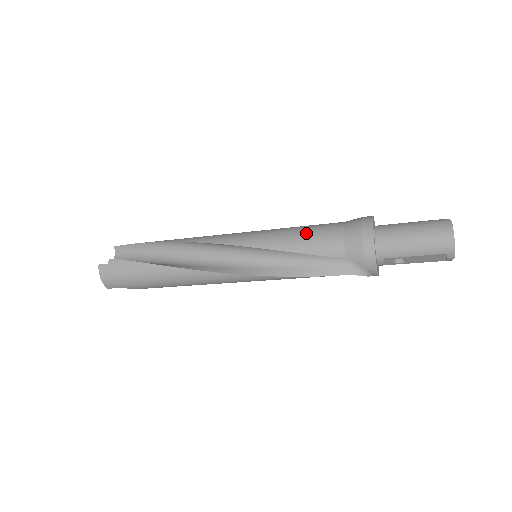
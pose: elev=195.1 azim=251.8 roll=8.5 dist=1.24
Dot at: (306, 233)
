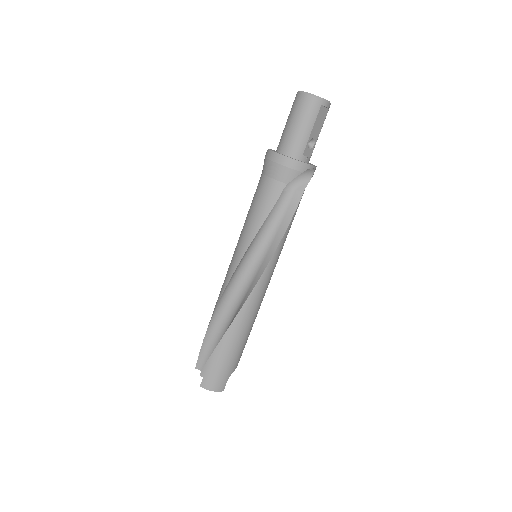
Dot at: (254, 206)
